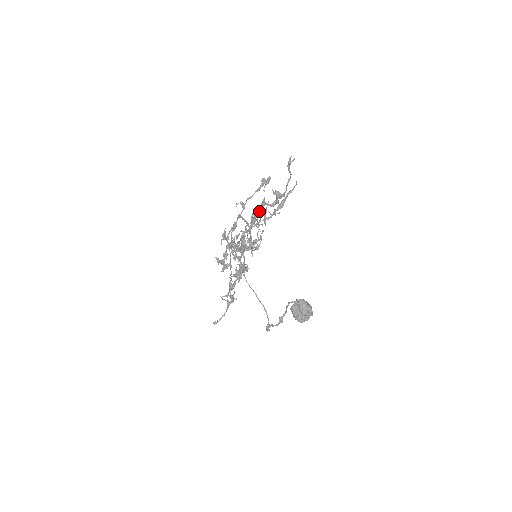
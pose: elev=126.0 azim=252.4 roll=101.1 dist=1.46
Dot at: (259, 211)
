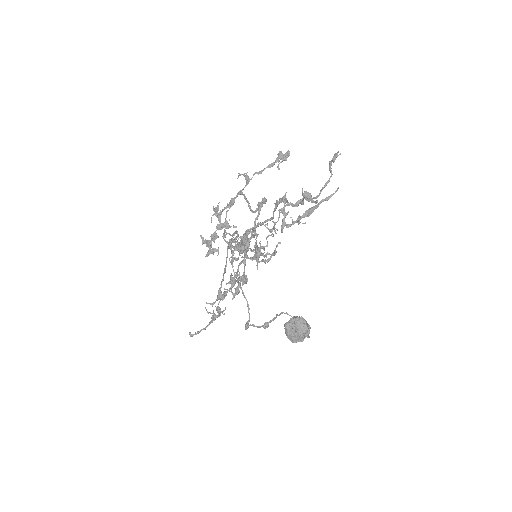
Dot at: occluded
